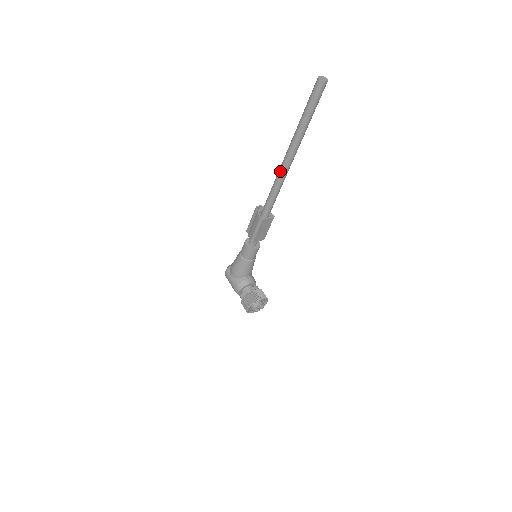
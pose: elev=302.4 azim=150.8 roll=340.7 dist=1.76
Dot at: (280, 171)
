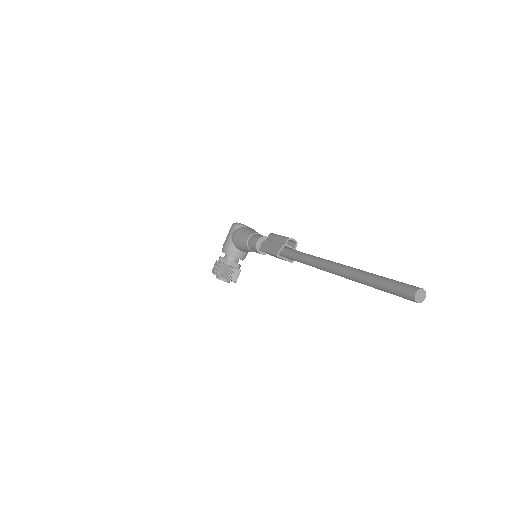
Dot at: (321, 263)
